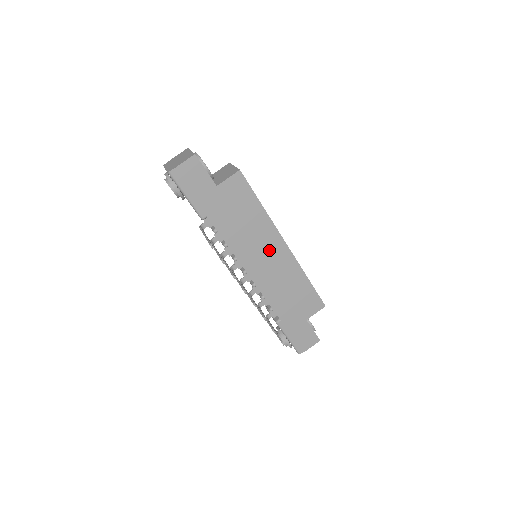
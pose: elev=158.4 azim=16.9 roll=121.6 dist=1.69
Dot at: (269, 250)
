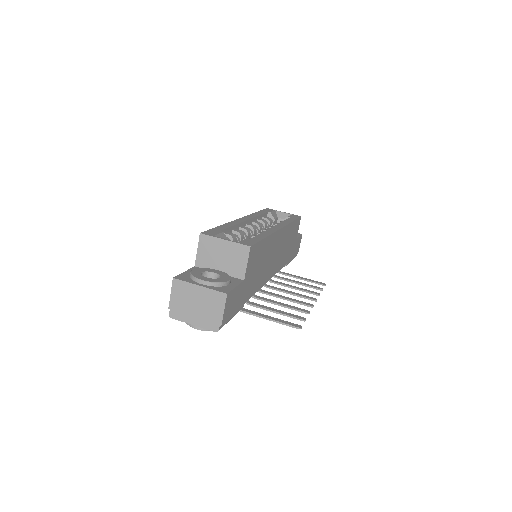
Dot at: (275, 248)
